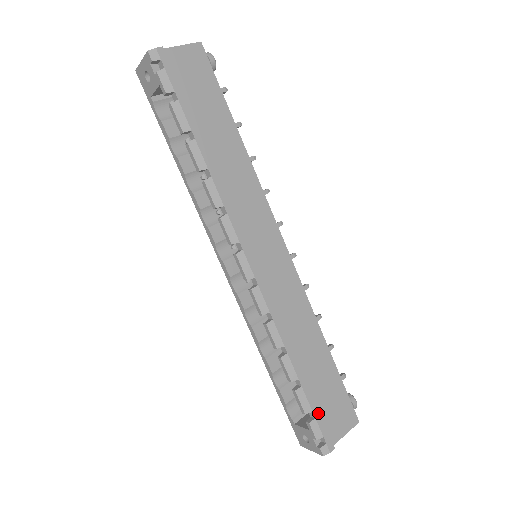
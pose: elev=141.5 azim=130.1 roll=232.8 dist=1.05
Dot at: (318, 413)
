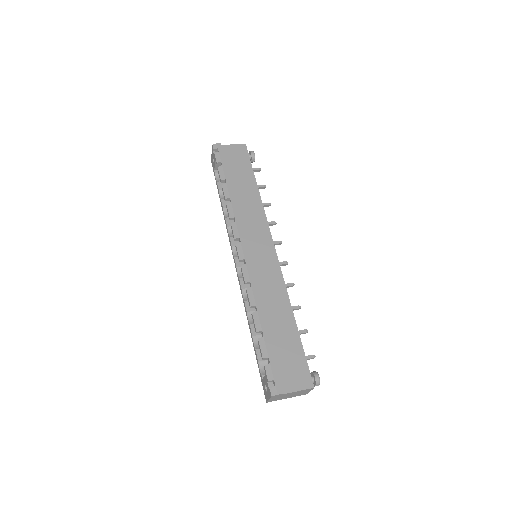
Dot at: (273, 361)
